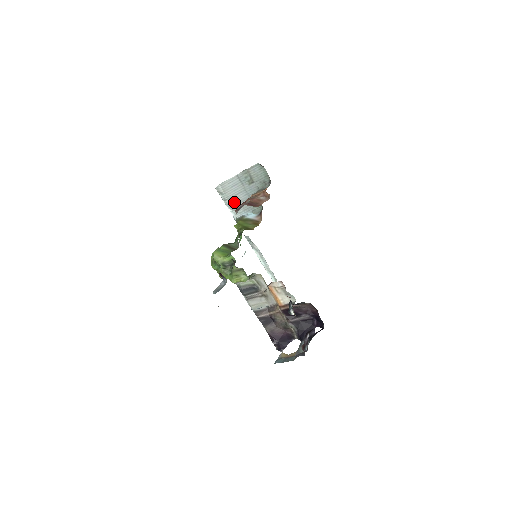
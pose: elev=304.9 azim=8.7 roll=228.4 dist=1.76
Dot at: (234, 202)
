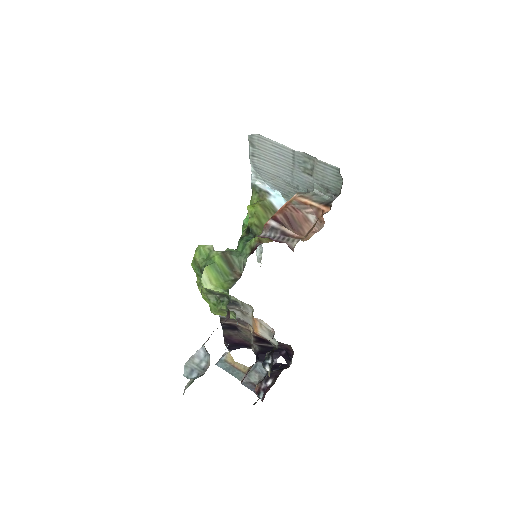
Dot at: (265, 167)
